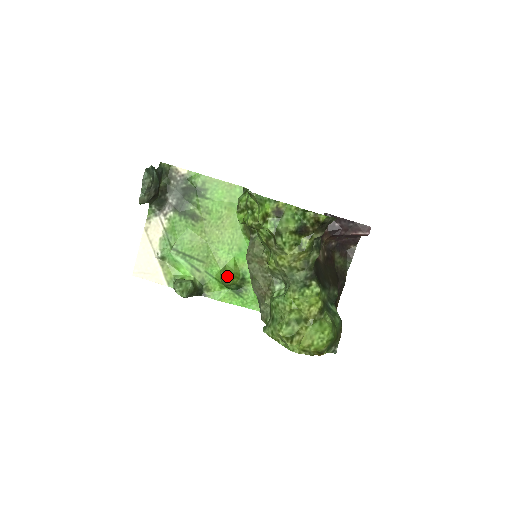
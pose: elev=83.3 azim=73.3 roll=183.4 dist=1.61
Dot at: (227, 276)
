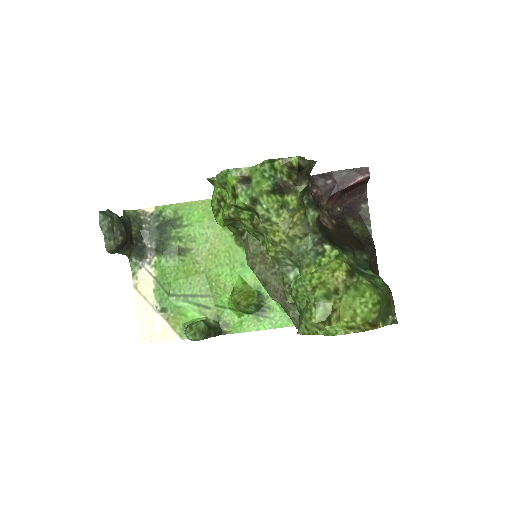
Dot at: (238, 297)
